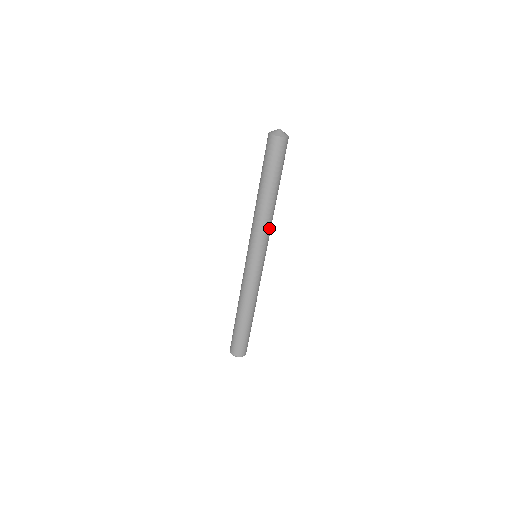
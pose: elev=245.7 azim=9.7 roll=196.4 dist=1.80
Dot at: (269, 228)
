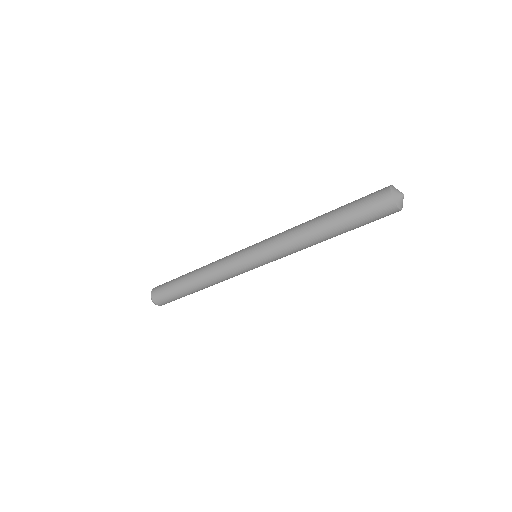
Dot at: (292, 252)
